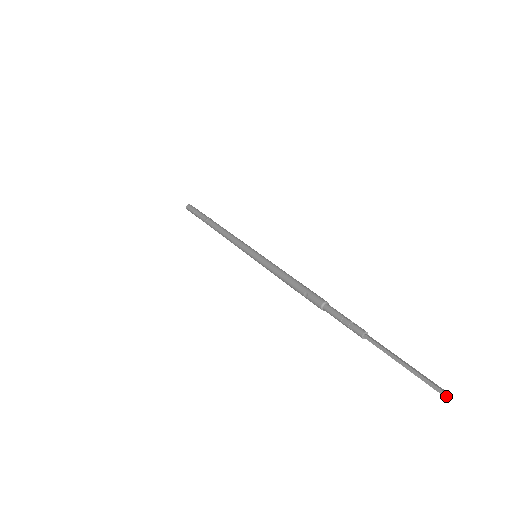
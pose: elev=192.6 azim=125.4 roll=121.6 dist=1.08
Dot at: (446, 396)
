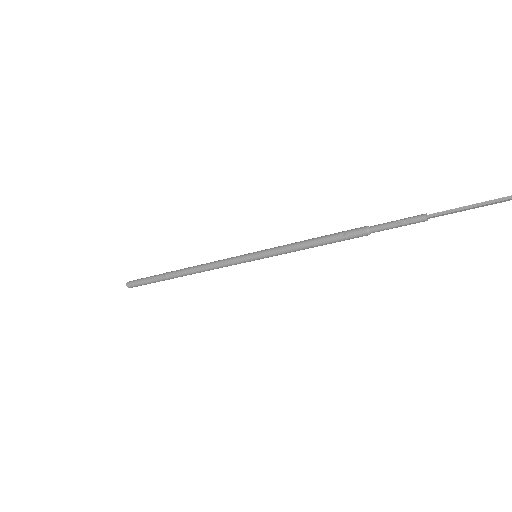
Dot at: out of frame
